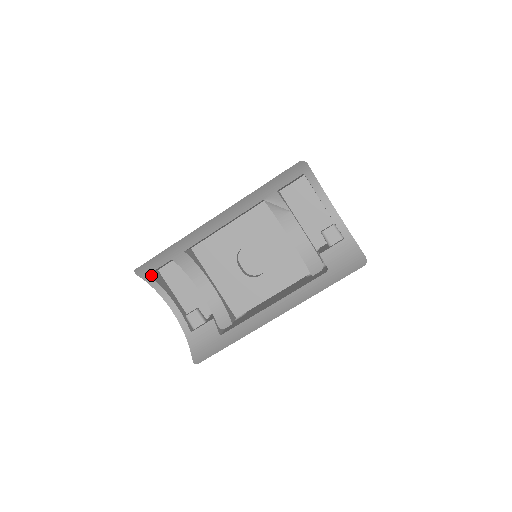
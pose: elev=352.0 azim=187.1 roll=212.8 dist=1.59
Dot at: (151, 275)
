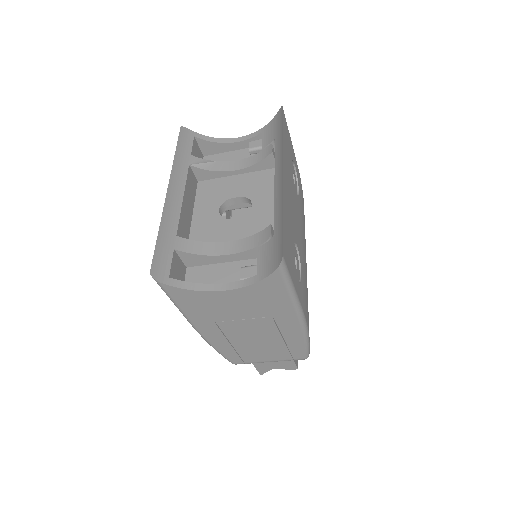
Dot at: (174, 281)
